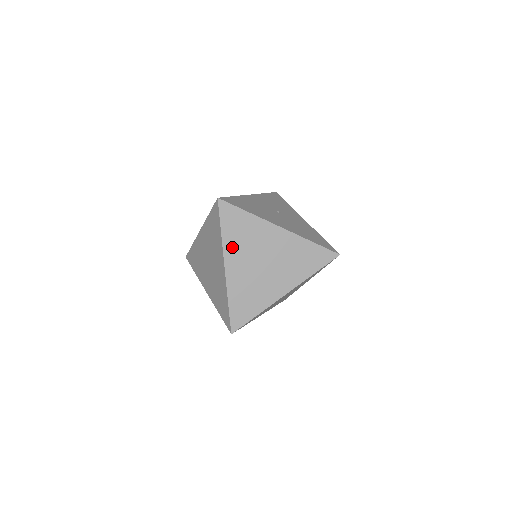
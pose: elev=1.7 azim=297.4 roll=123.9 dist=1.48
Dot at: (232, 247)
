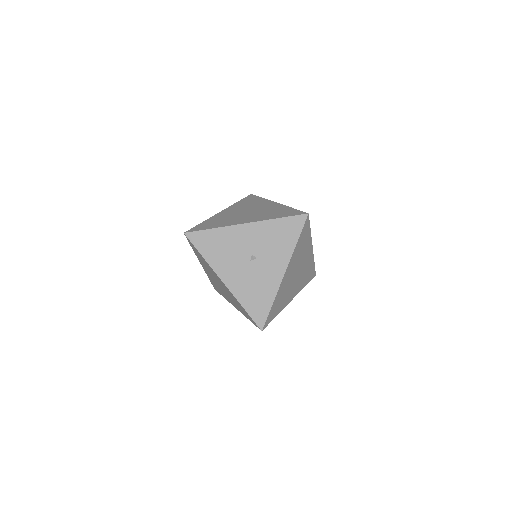
Dot at: (201, 261)
